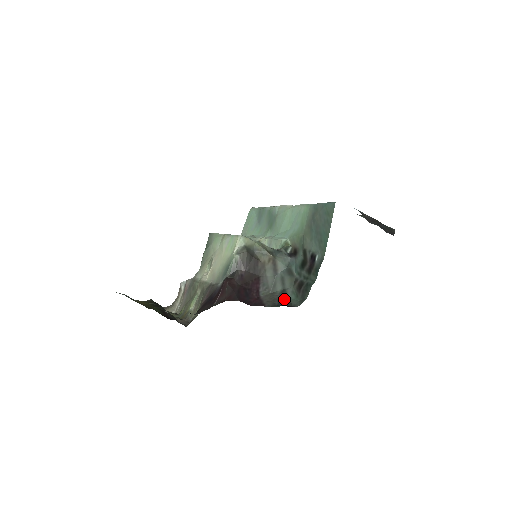
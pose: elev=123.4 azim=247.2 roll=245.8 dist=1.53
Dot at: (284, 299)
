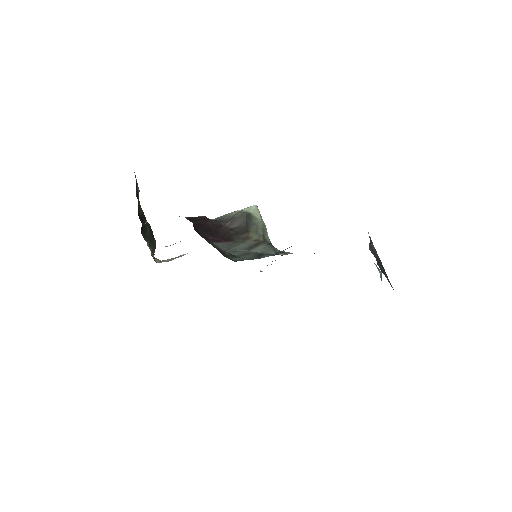
Dot at: (226, 255)
